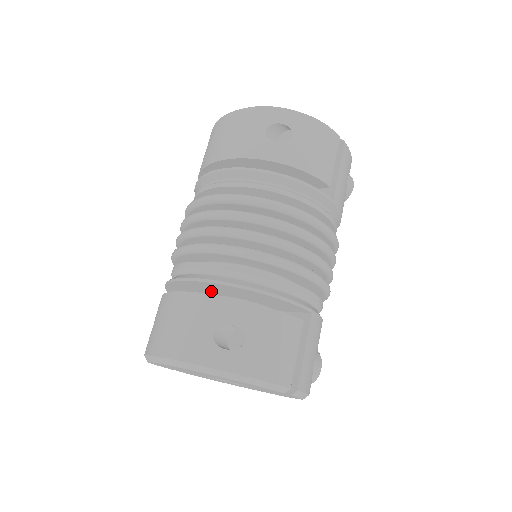
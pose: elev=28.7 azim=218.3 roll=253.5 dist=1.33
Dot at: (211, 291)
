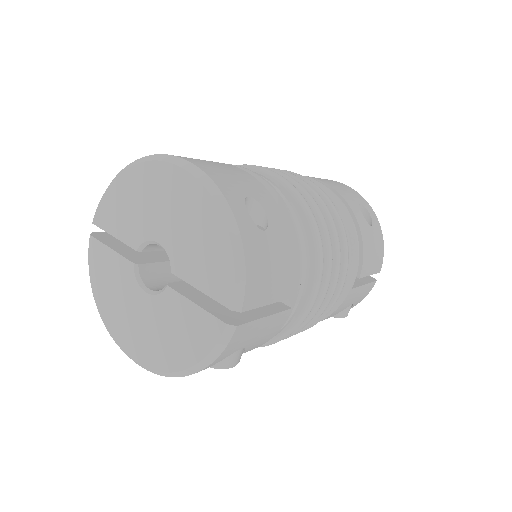
Dot at: occluded
